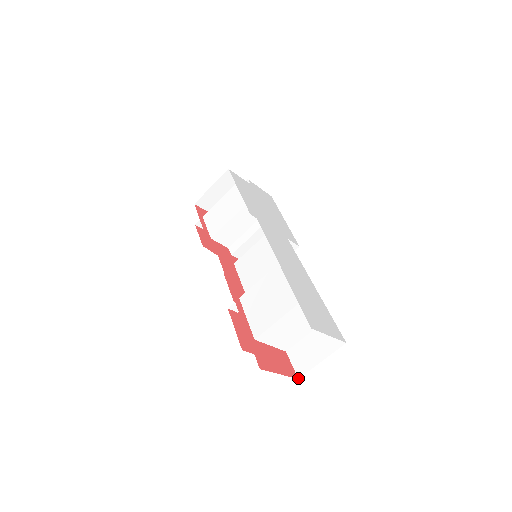
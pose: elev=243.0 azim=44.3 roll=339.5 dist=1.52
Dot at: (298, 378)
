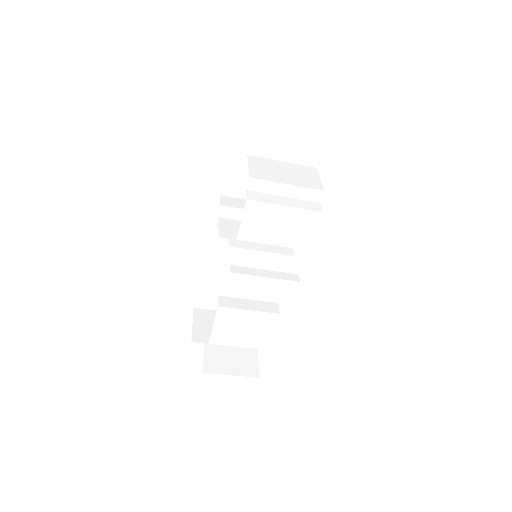
Dot at: occluded
